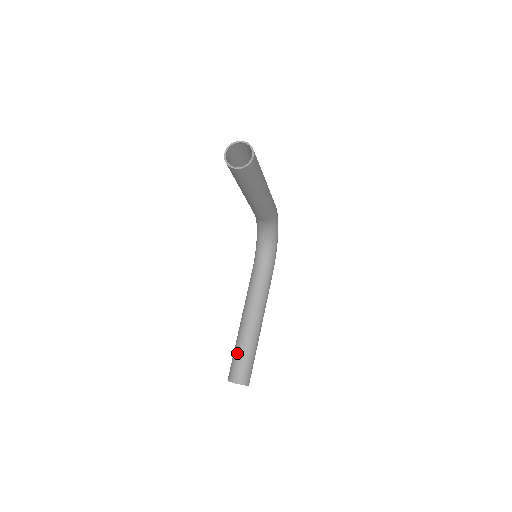
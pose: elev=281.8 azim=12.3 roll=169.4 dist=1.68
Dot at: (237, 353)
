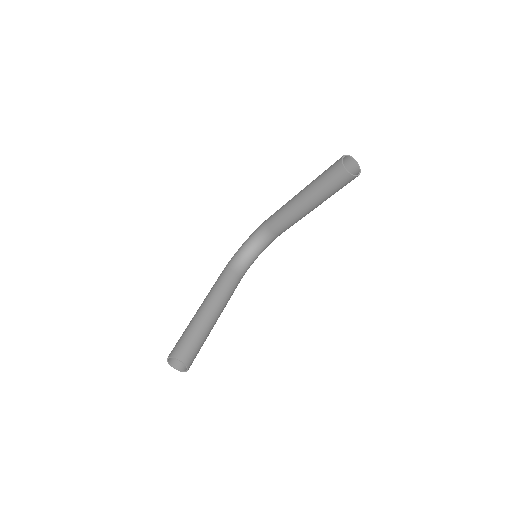
Dot at: (192, 334)
